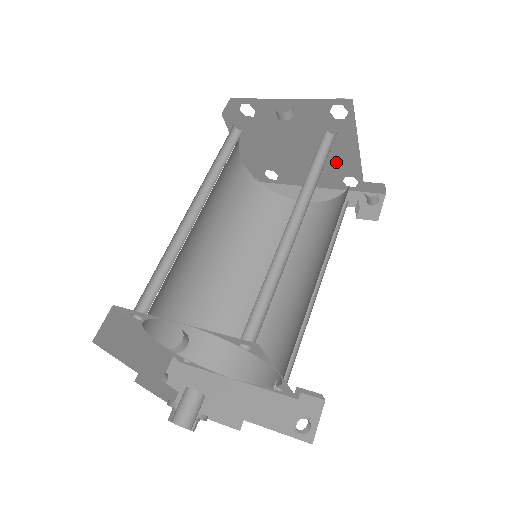
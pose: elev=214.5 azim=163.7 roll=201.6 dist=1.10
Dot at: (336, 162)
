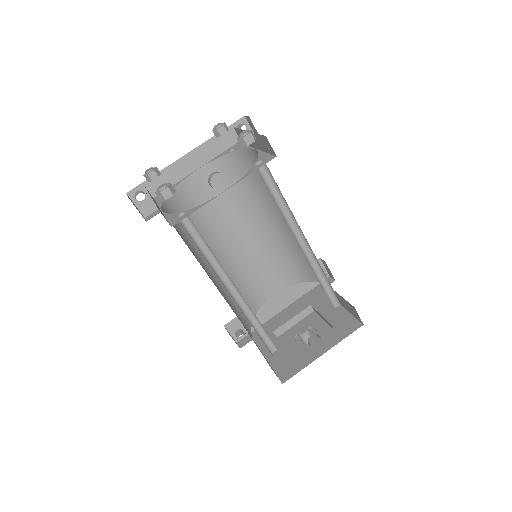
Dot at: occluded
